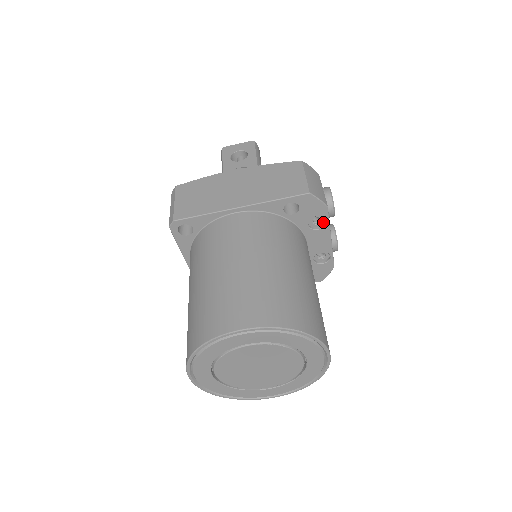
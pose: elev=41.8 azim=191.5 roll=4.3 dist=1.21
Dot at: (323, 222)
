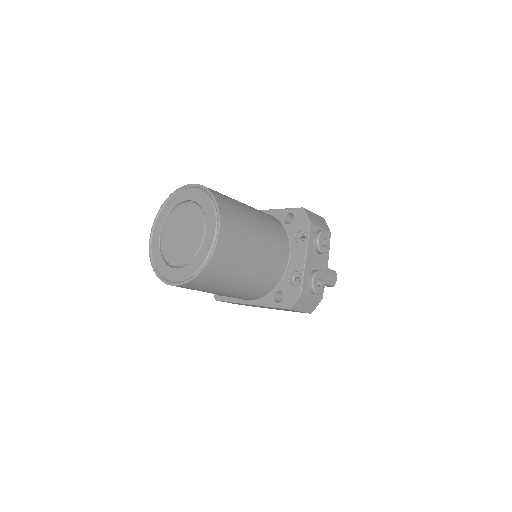
Dot at: (306, 240)
